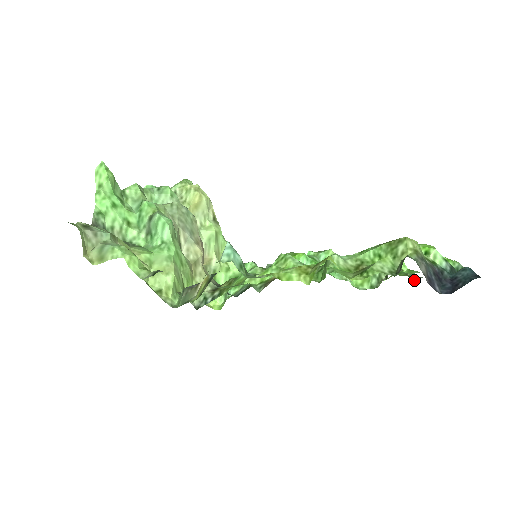
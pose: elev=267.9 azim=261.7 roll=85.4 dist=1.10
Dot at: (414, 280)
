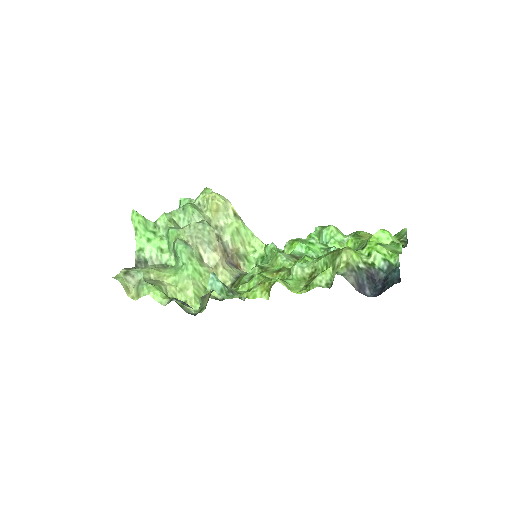
Dot at: (404, 246)
